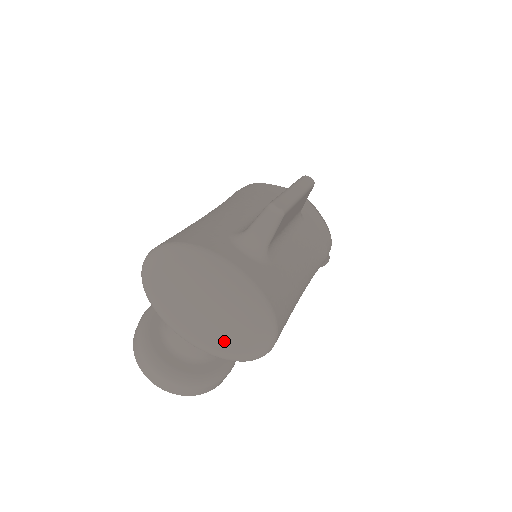
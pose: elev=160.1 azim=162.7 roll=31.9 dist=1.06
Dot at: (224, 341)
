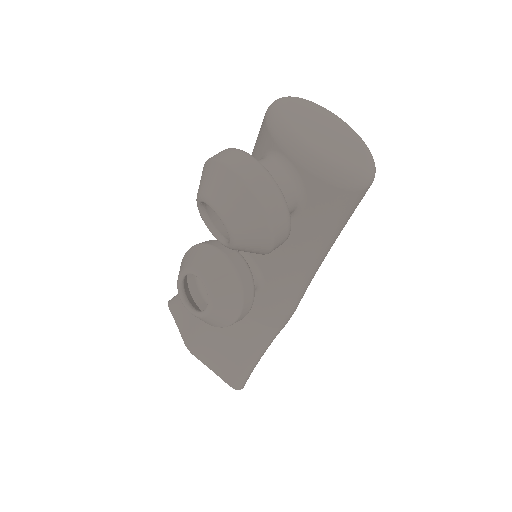
Dot at: (339, 155)
